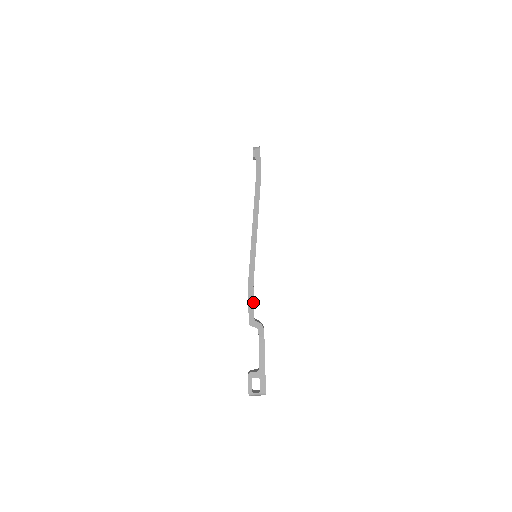
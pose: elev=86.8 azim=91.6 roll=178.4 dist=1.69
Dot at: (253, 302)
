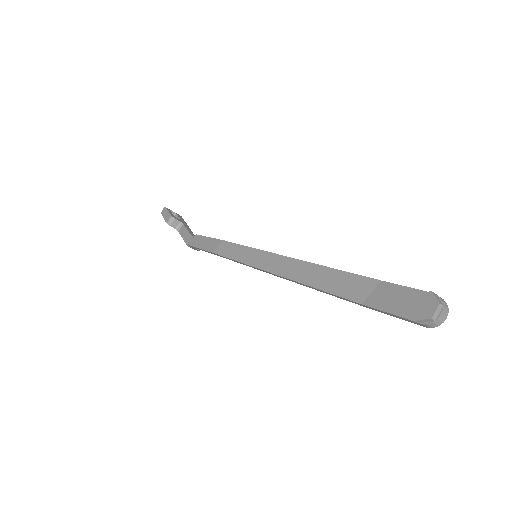
Dot at: occluded
